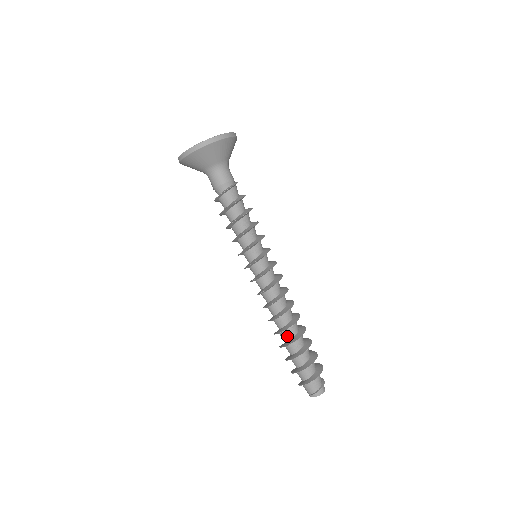
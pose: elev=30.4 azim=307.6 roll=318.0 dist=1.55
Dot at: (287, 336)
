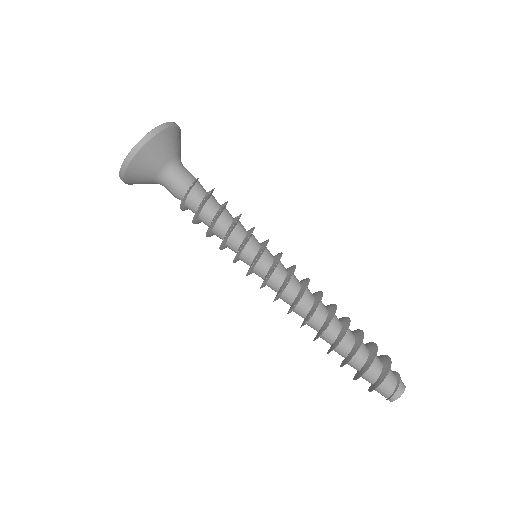
Dot at: (327, 340)
